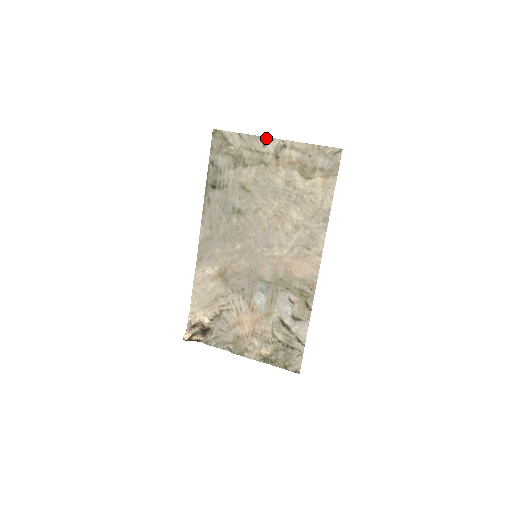
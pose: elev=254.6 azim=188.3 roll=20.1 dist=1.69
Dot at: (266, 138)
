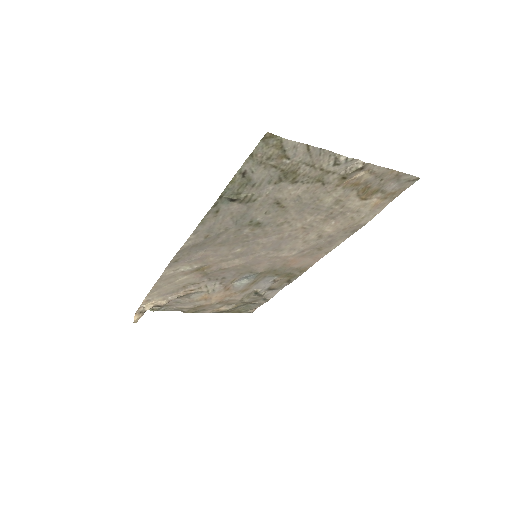
Dot at: (344, 158)
